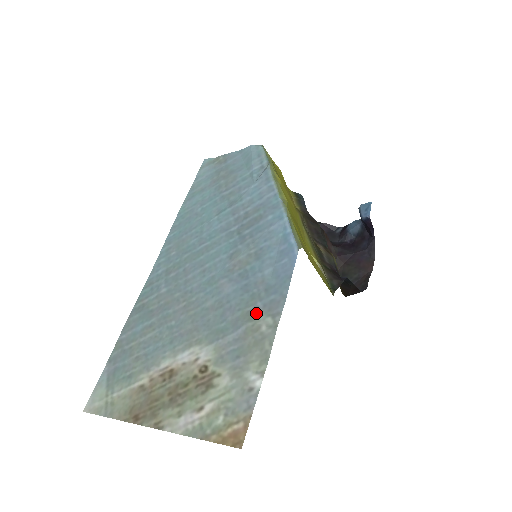
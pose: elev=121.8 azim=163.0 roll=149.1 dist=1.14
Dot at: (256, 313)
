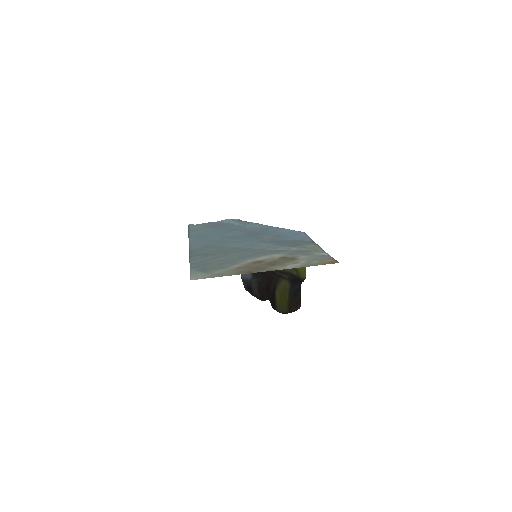
Dot at: (299, 244)
